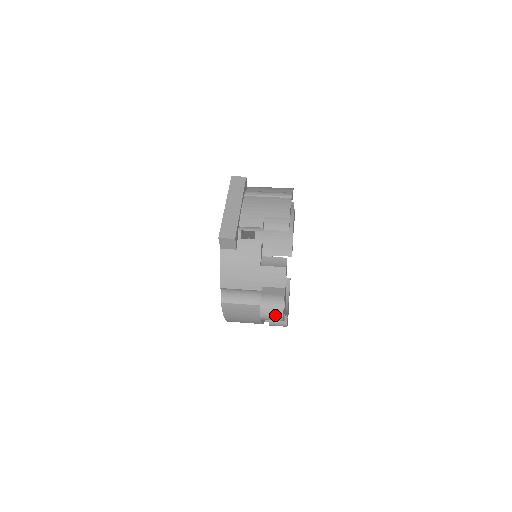
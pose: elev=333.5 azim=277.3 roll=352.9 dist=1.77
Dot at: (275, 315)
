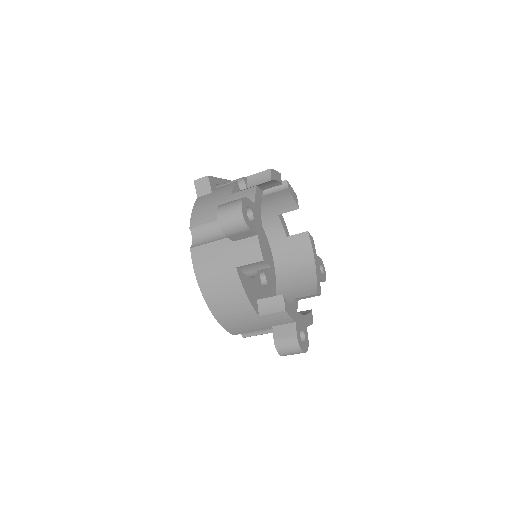
Dot at: (233, 210)
